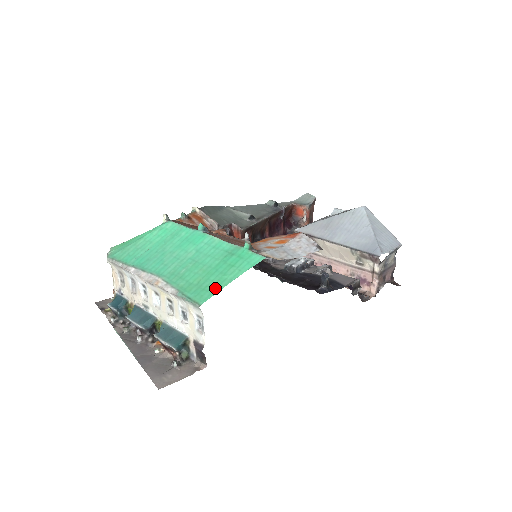
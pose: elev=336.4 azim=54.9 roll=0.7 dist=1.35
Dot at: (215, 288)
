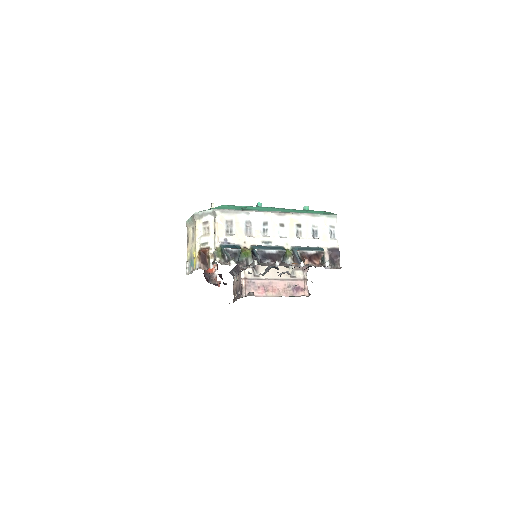
Dot at: occluded
